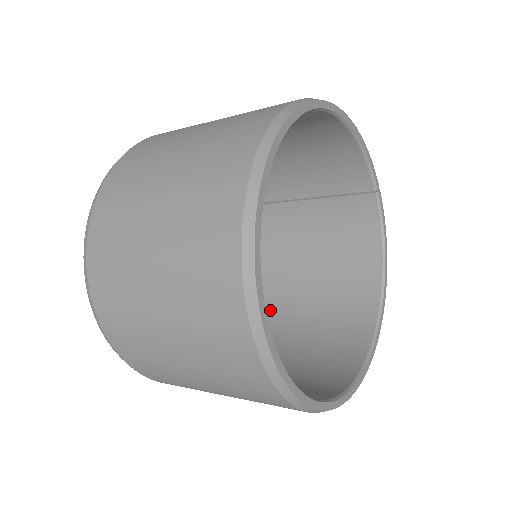
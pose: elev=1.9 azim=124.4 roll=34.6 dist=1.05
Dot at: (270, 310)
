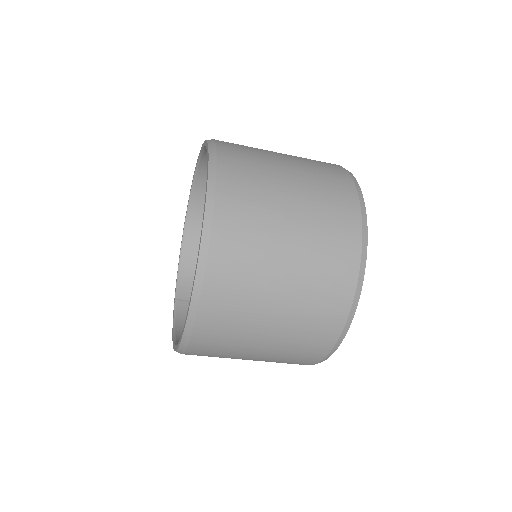
Dot at: occluded
